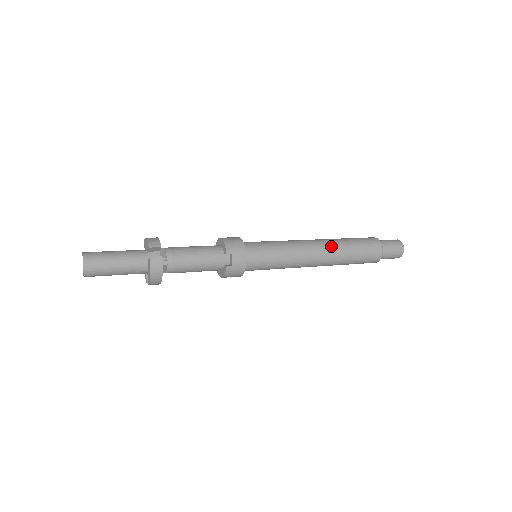
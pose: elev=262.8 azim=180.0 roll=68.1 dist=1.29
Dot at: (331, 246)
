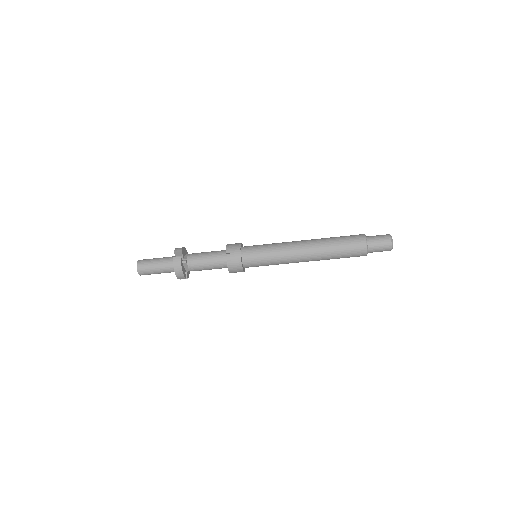
Dot at: (315, 243)
